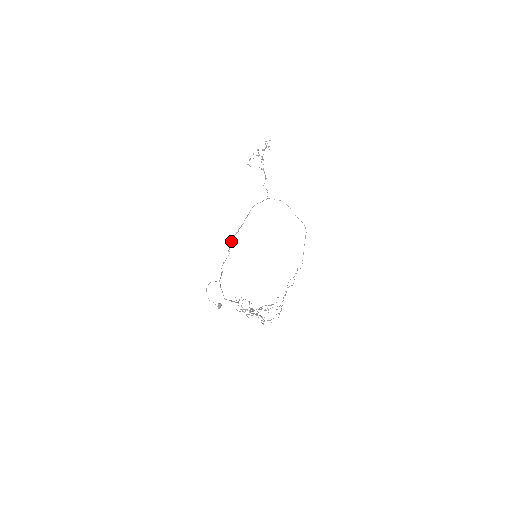
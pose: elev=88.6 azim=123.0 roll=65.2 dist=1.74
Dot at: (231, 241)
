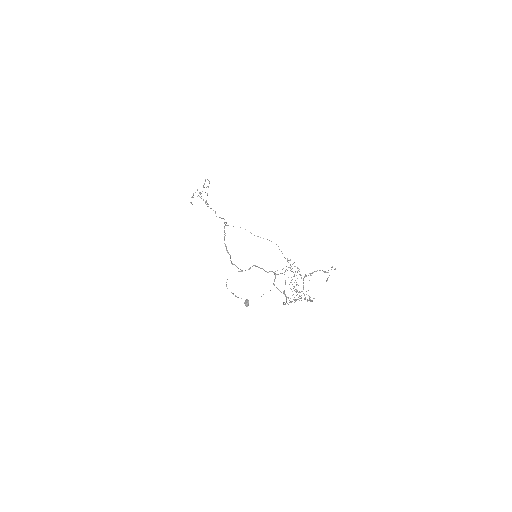
Dot at: occluded
